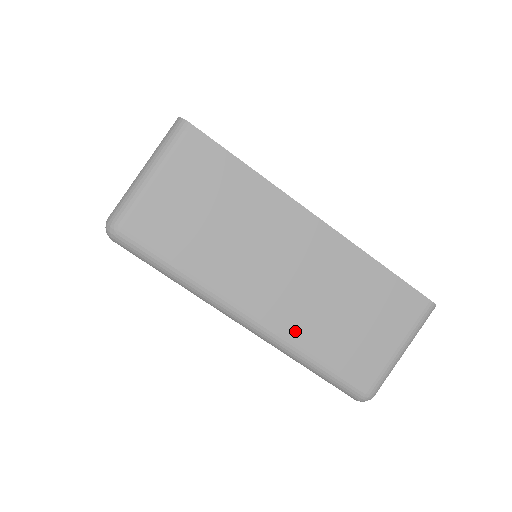
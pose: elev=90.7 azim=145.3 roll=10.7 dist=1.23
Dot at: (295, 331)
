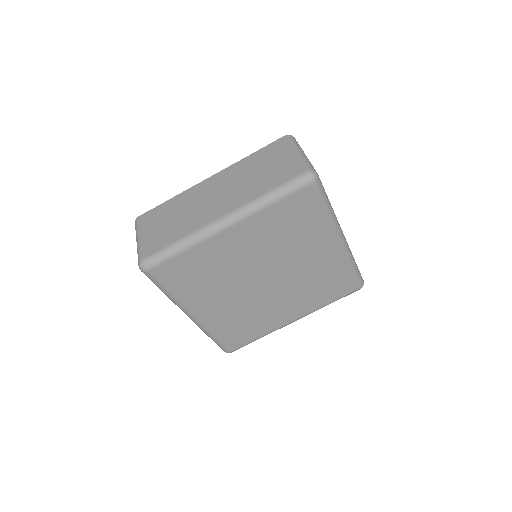
Dot at: (246, 199)
